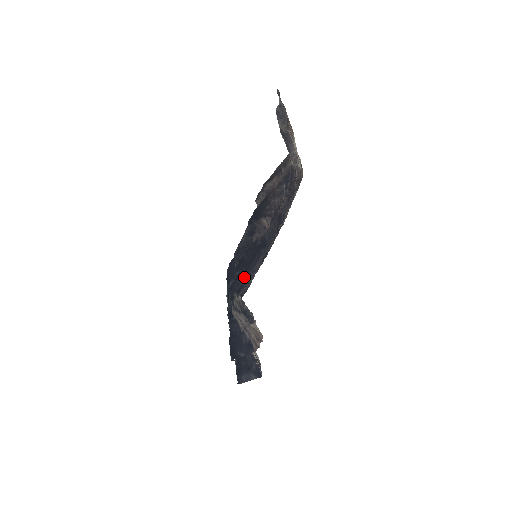
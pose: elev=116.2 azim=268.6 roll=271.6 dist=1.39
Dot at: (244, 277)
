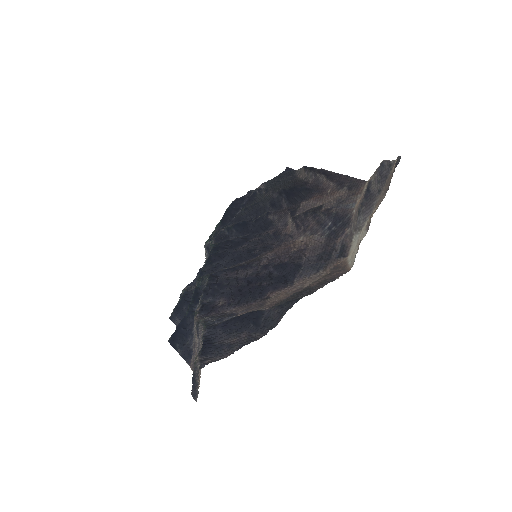
Dot at: (220, 327)
